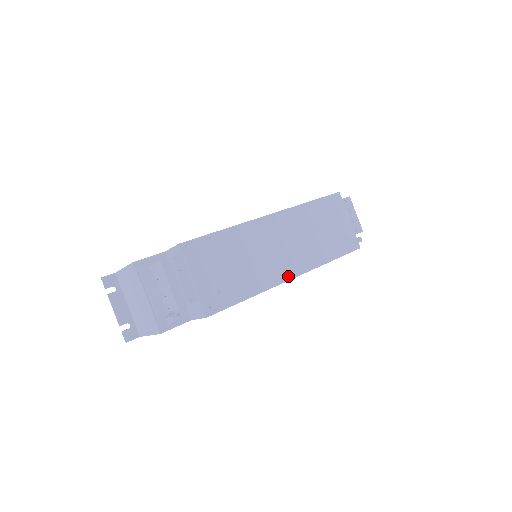
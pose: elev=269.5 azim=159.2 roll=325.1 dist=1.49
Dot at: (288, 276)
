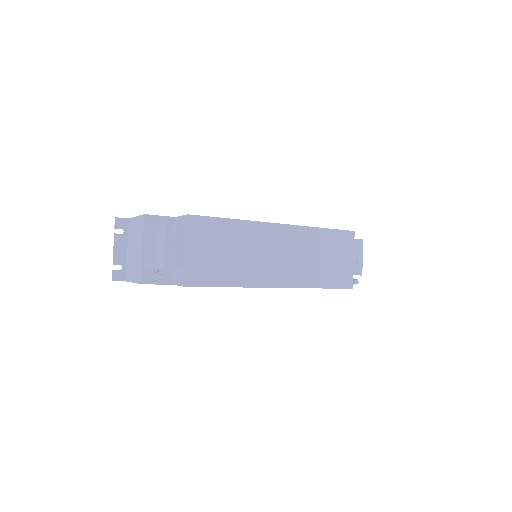
Dot at: (273, 284)
